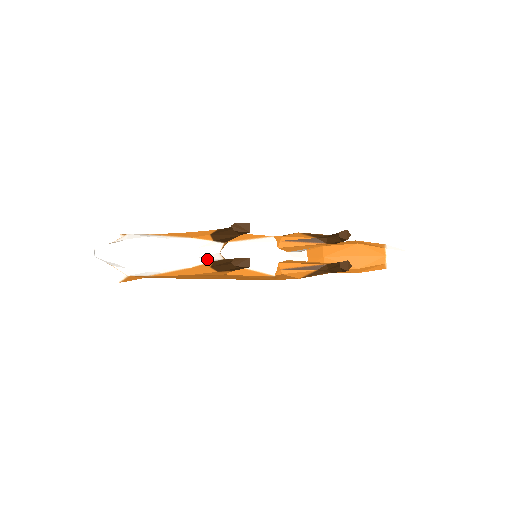
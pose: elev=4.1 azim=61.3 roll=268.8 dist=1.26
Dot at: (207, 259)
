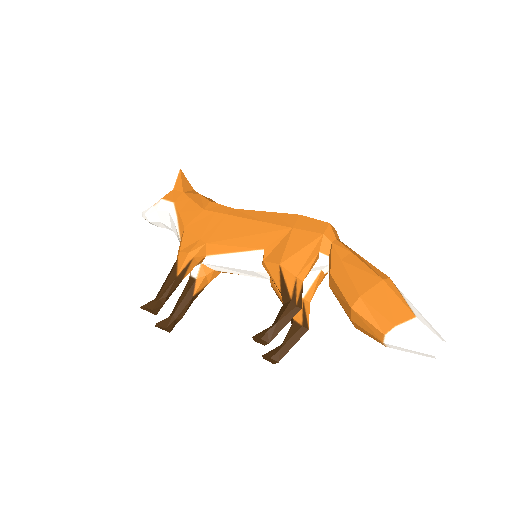
Dot at: occluded
